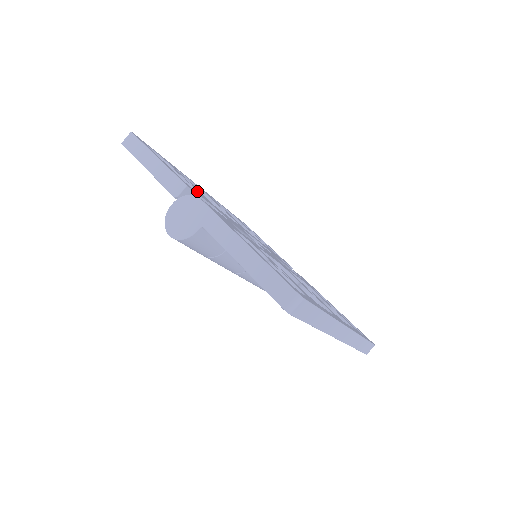
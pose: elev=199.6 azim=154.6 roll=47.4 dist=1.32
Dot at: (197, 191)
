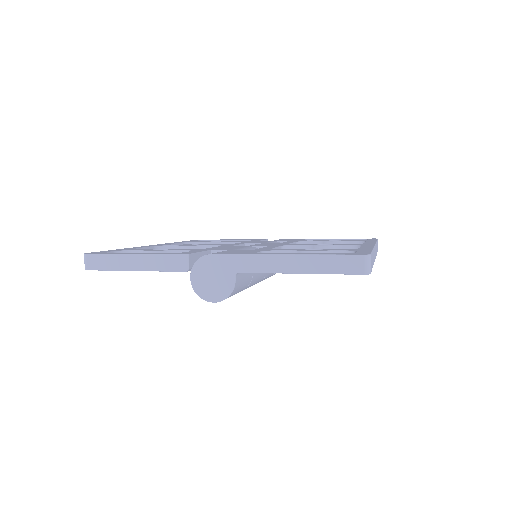
Dot at: (182, 251)
